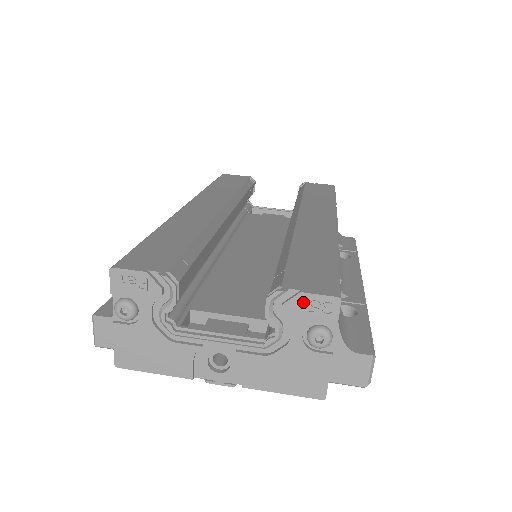
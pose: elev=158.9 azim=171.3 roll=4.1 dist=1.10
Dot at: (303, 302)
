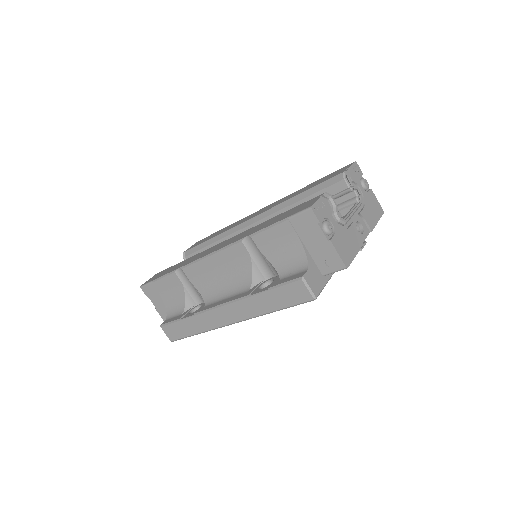
Dot at: (353, 171)
